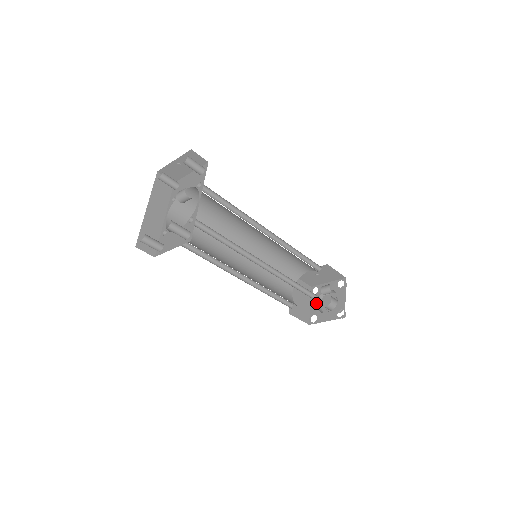
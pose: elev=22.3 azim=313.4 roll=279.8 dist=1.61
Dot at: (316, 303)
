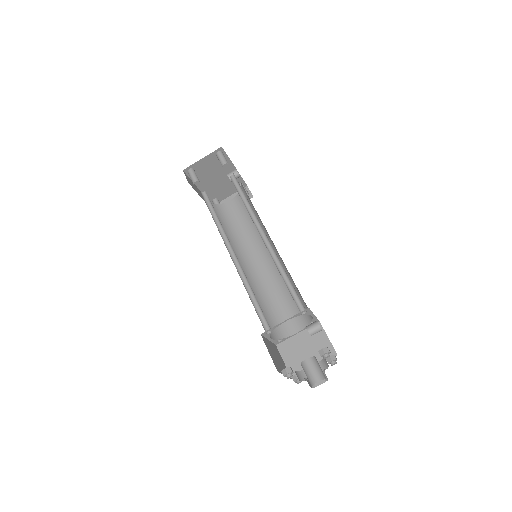
Dot at: occluded
